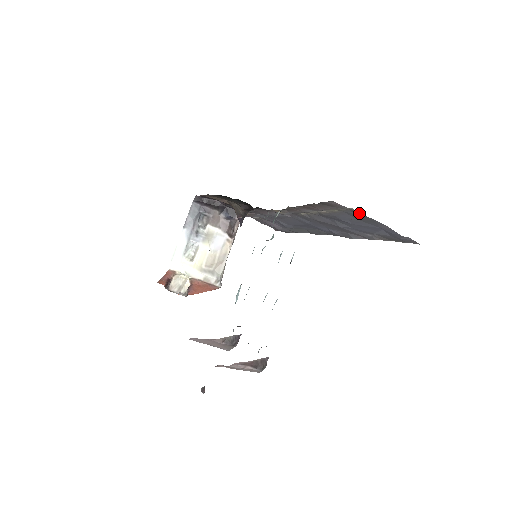
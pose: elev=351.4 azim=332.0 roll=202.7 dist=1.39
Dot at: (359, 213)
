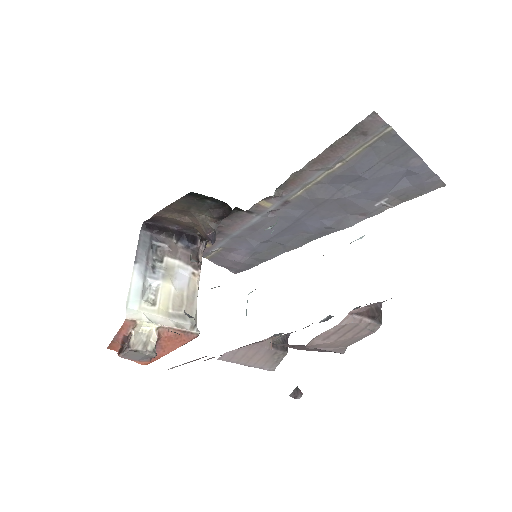
Dot at: (396, 136)
